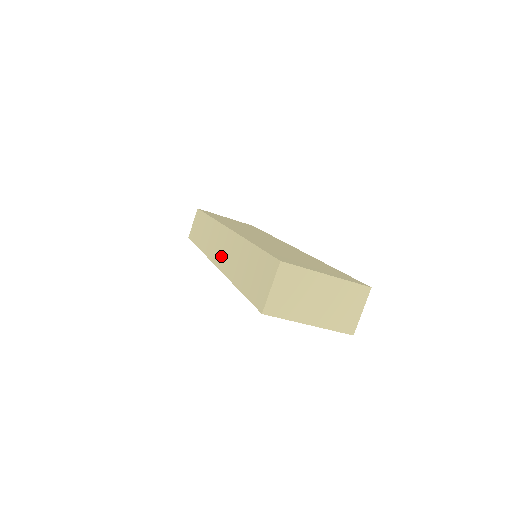
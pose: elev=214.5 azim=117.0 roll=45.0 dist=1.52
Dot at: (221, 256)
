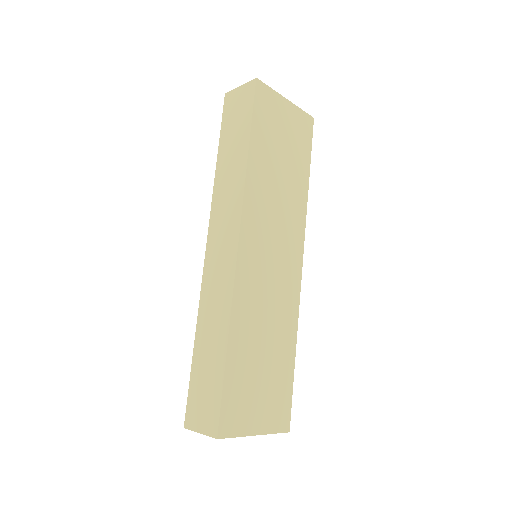
Dot at: (213, 263)
